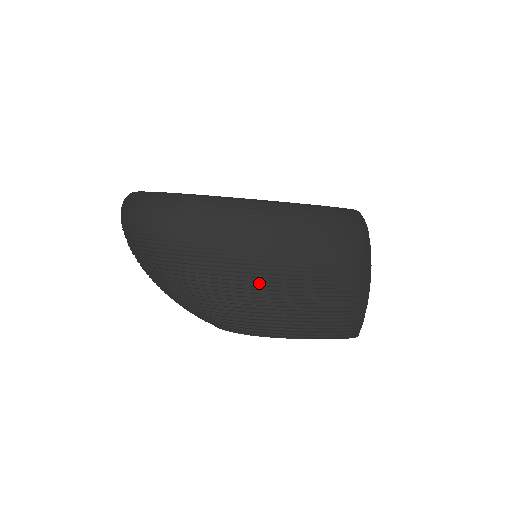
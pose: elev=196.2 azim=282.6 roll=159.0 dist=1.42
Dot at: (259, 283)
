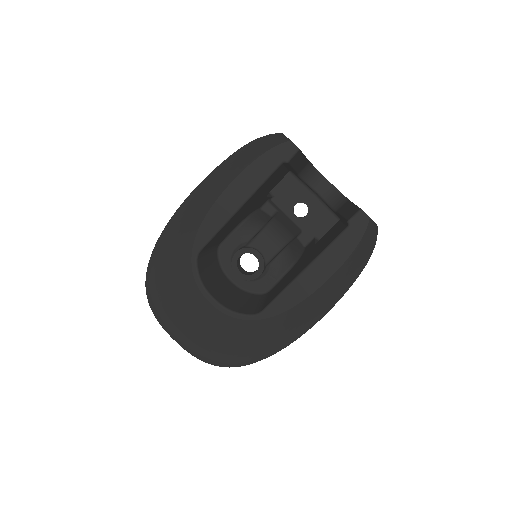
Dot at: occluded
